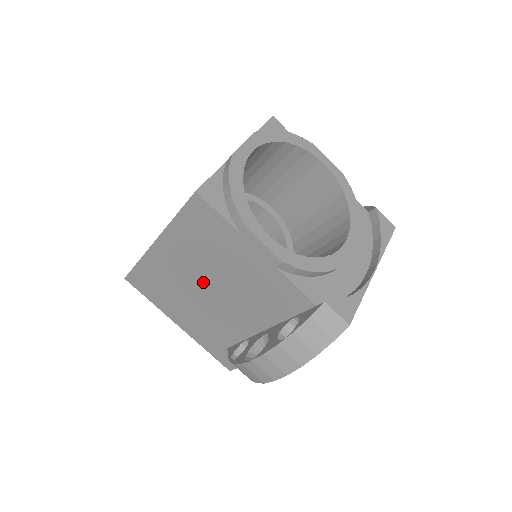
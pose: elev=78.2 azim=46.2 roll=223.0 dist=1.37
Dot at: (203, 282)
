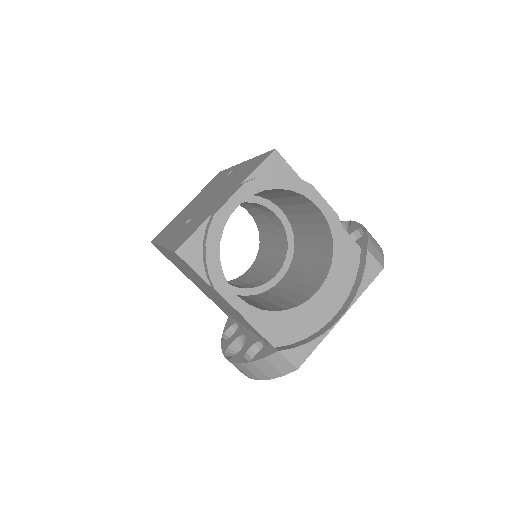
Dot at: (200, 284)
